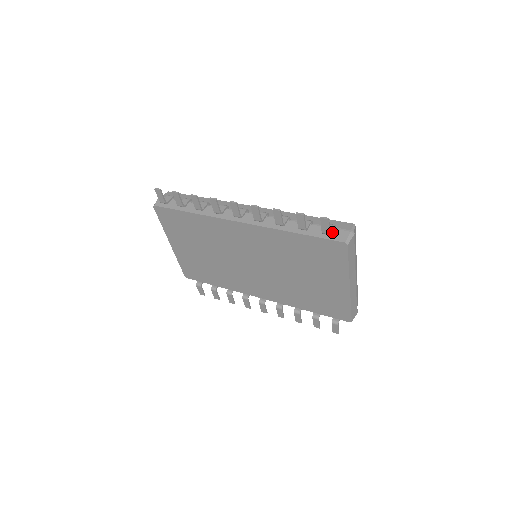
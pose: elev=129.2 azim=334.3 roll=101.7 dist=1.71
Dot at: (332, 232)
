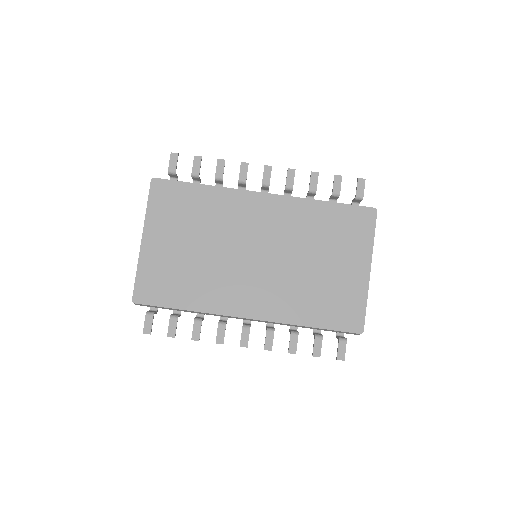
Dot at: occluded
